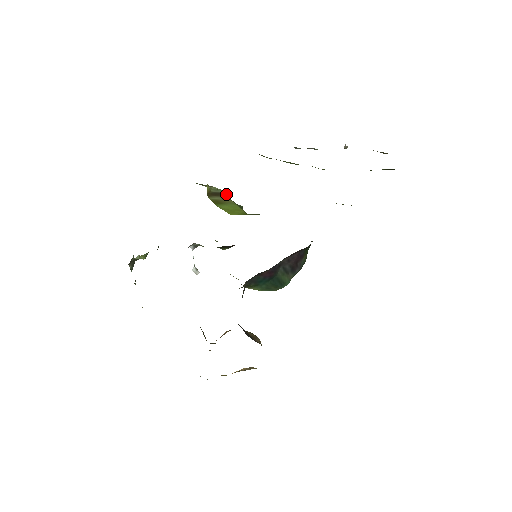
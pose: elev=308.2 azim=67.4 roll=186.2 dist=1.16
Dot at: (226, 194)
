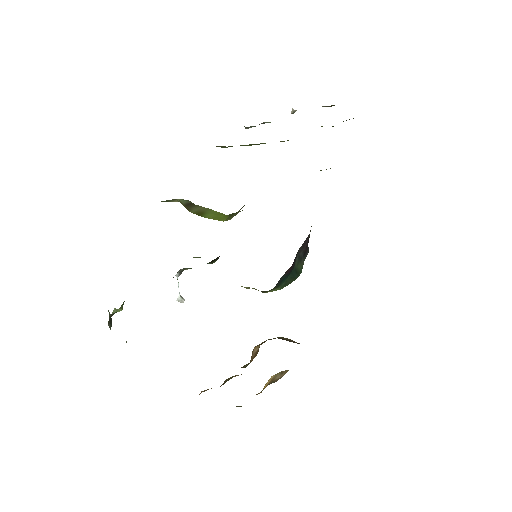
Dot at: occluded
